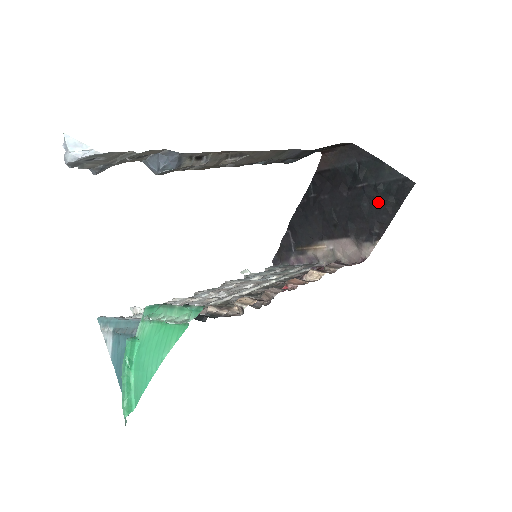
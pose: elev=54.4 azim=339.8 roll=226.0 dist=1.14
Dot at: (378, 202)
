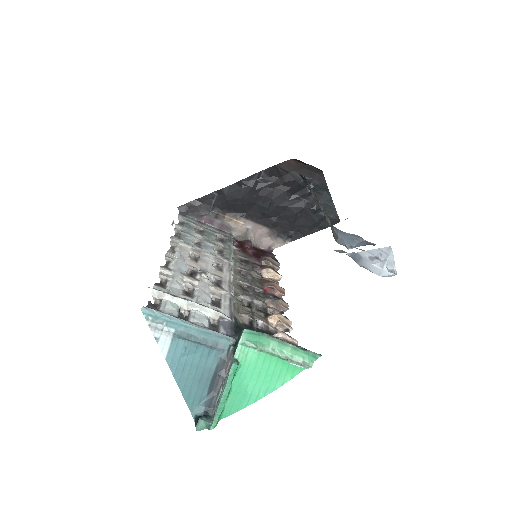
Dot at: (309, 219)
